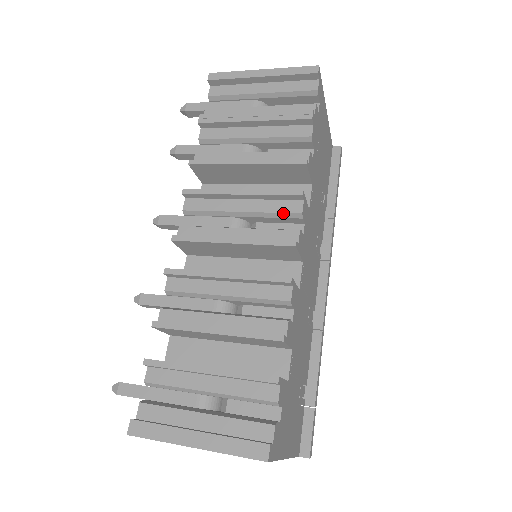
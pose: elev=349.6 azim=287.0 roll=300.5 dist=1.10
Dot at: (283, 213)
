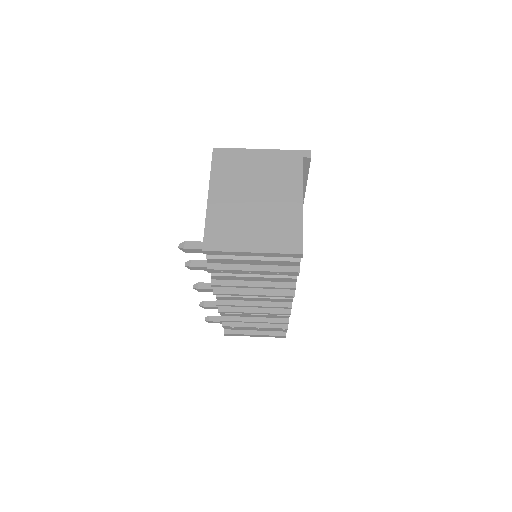
Dot at: occluded
